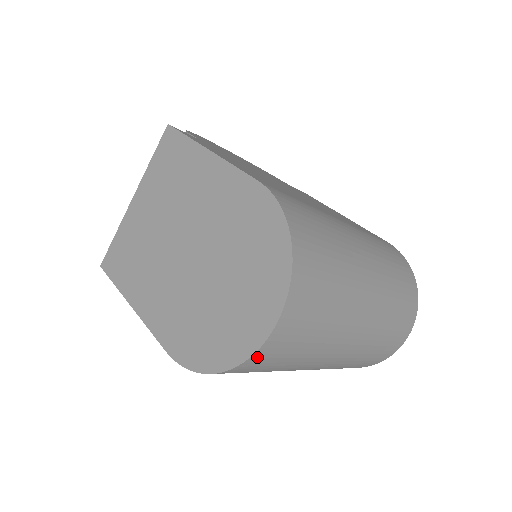
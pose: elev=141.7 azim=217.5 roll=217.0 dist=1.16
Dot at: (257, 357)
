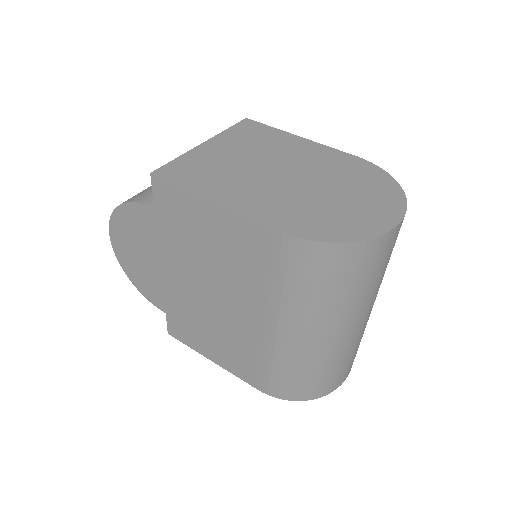
Dot at: (383, 240)
